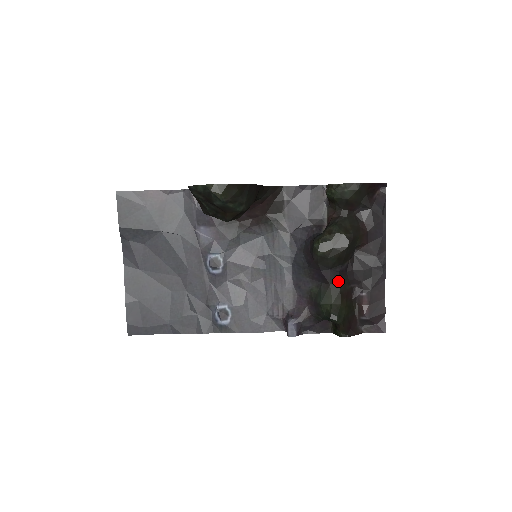
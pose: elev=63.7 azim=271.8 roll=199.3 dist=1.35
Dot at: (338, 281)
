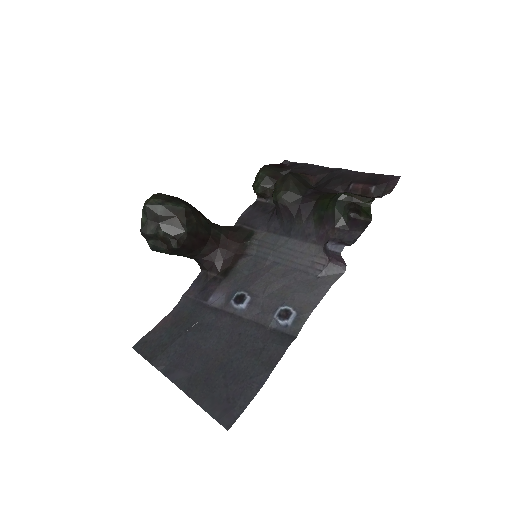
Dot at: (319, 195)
